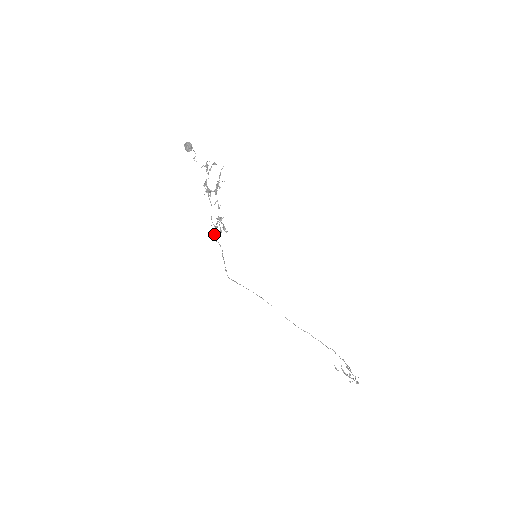
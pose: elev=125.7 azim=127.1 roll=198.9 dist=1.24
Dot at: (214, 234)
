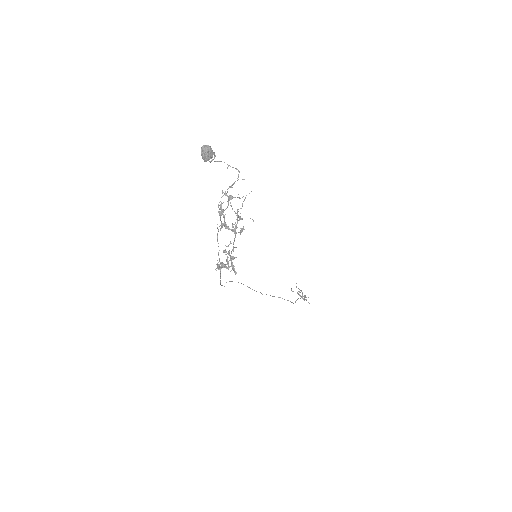
Dot at: (219, 267)
